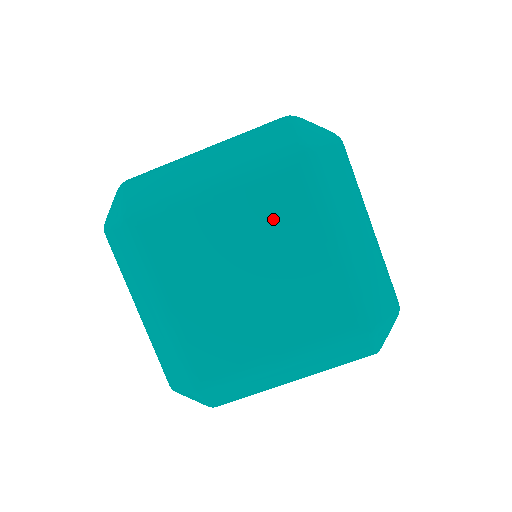
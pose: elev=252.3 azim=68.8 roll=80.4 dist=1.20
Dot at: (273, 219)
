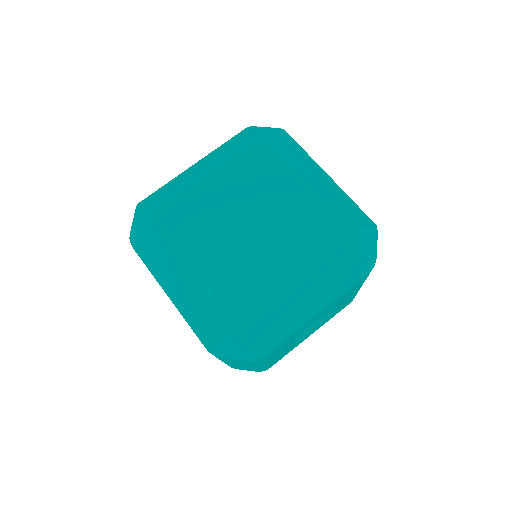
Dot at: (255, 176)
